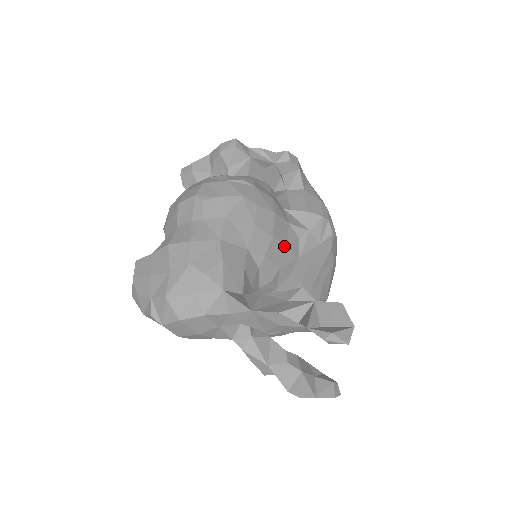
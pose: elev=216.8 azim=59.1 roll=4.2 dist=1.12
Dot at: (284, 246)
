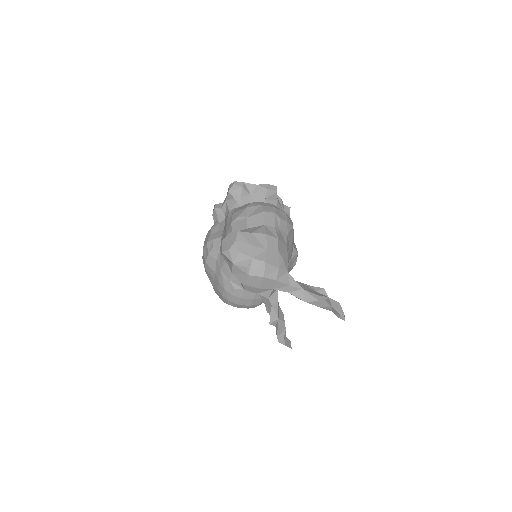
Dot at: occluded
